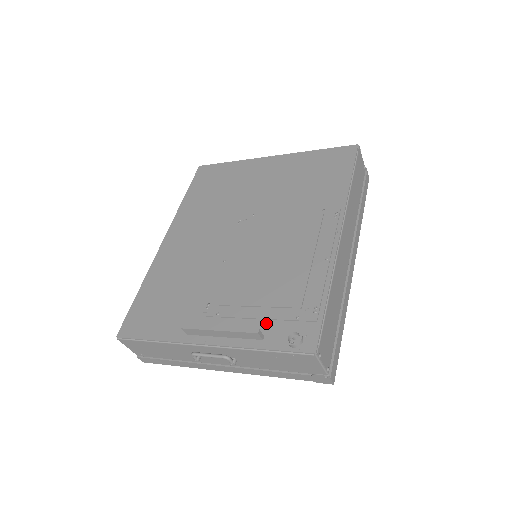
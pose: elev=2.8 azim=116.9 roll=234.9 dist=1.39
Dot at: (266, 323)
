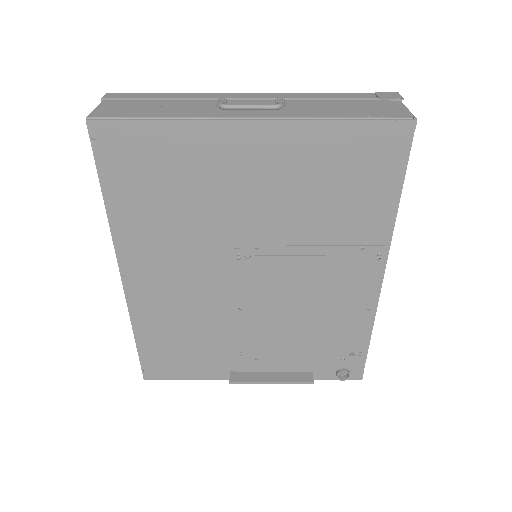
Dot at: (312, 363)
